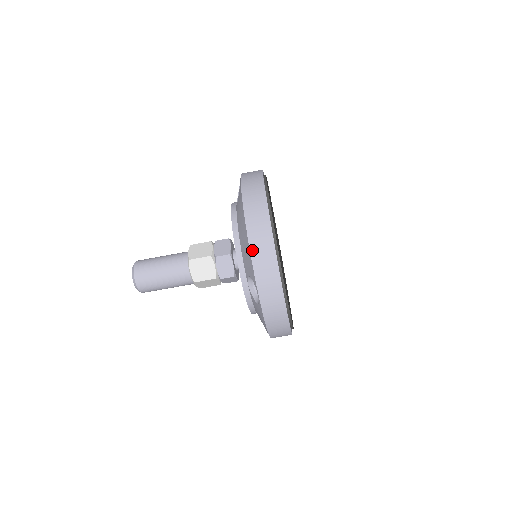
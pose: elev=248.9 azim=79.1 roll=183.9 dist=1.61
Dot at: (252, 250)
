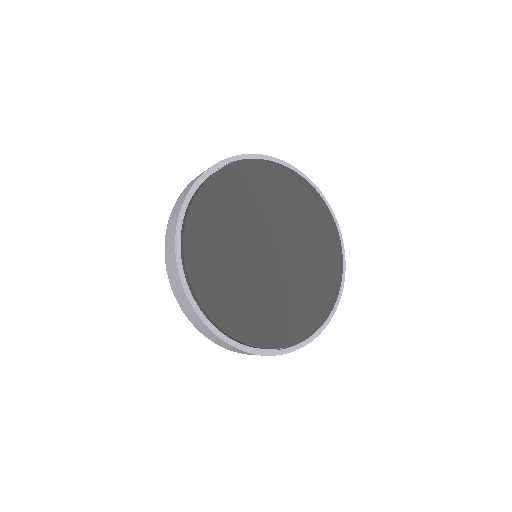
Dot at: (175, 295)
